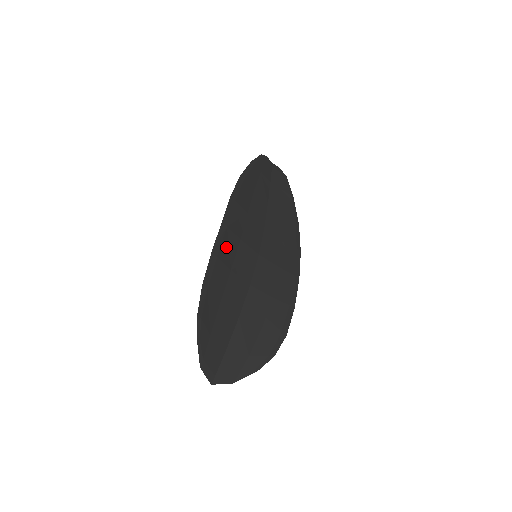
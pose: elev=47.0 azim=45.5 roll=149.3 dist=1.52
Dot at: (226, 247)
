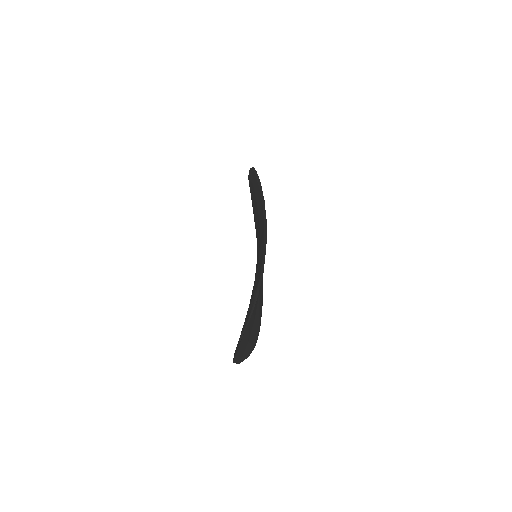
Dot at: occluded
